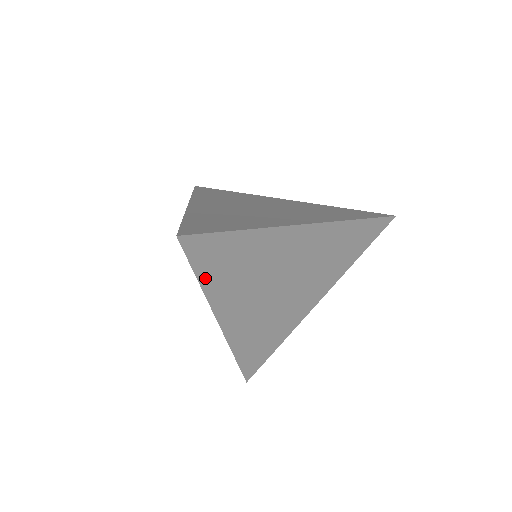
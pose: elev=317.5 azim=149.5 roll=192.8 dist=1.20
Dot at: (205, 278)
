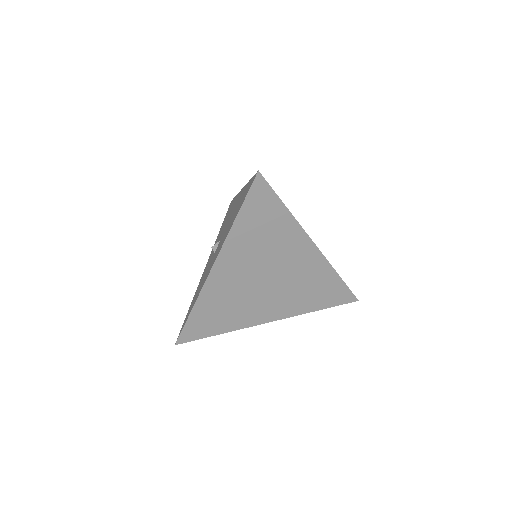
Dot at: (241, 219)
